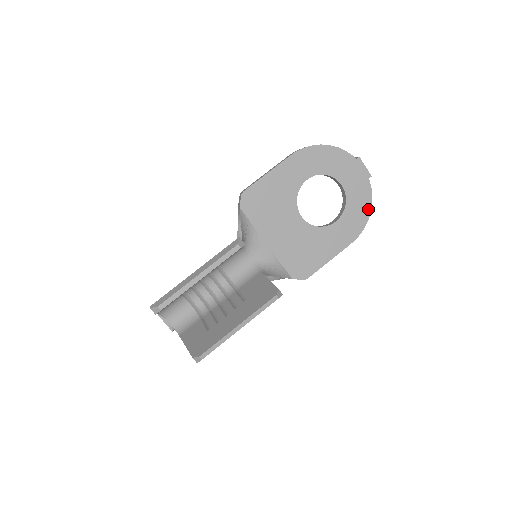
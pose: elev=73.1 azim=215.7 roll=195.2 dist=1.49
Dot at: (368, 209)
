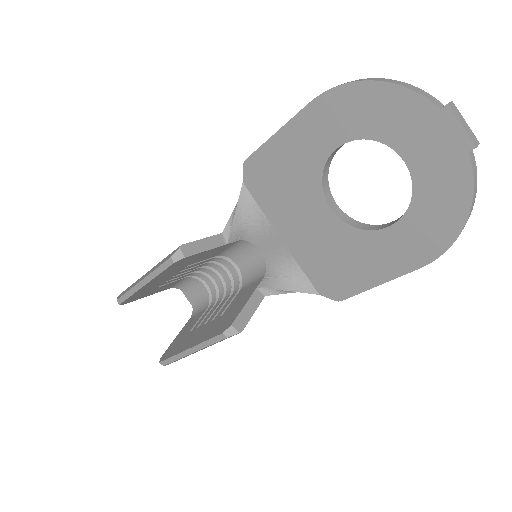
Dot at: (461, 213)
